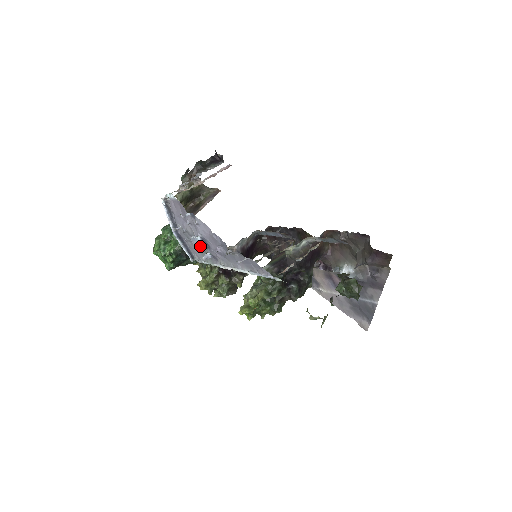
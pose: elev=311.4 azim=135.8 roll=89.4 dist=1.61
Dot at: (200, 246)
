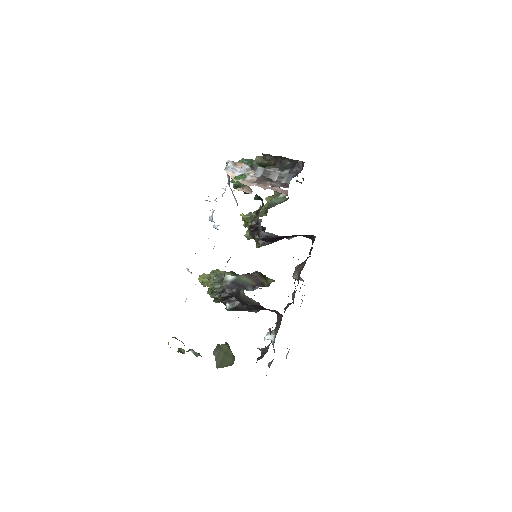
Dot at: (211, 221)
